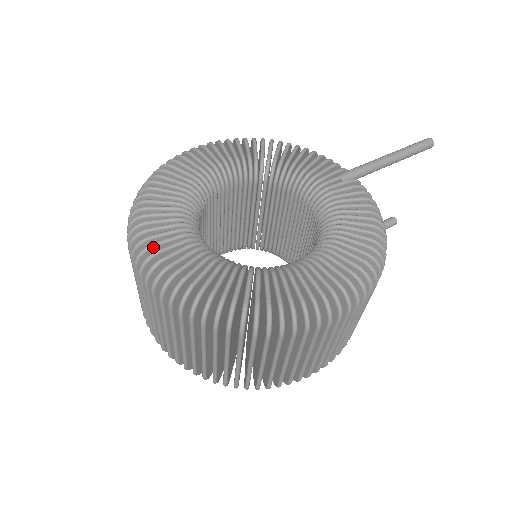
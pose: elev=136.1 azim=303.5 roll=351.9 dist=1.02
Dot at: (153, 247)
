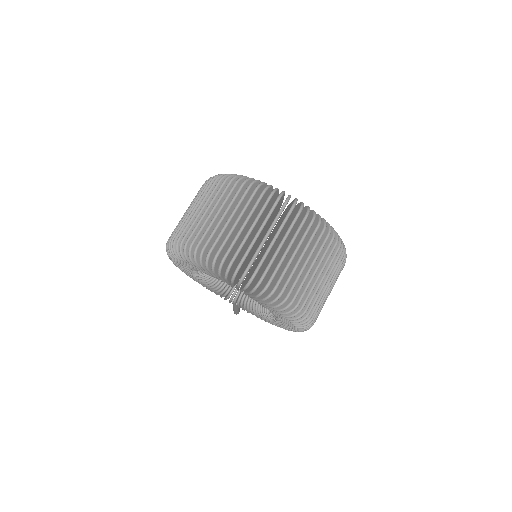
Dot at: occluded
